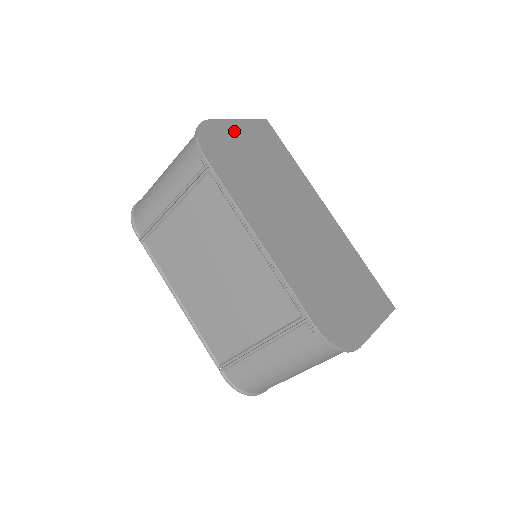
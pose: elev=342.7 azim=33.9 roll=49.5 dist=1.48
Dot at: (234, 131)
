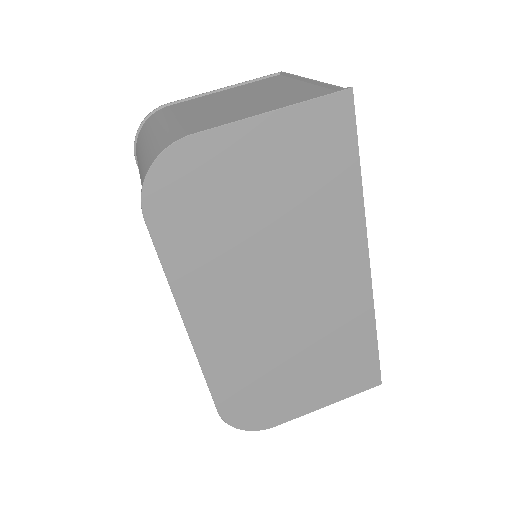
Dot at: (239, 147)
